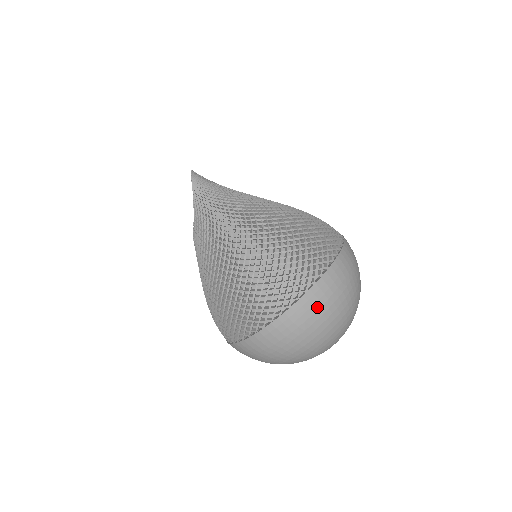
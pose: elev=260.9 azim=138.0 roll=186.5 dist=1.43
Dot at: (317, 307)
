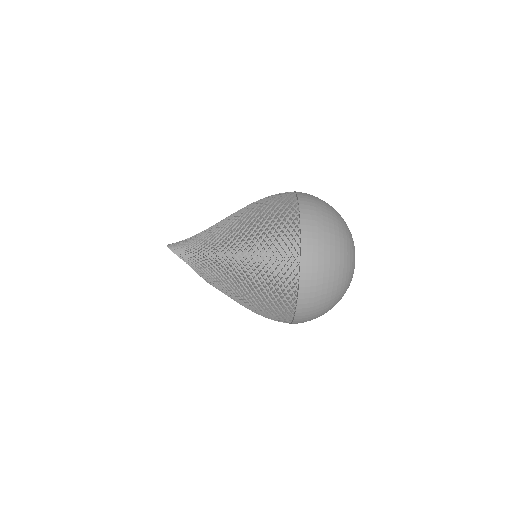
Dot at: (316, 257)
